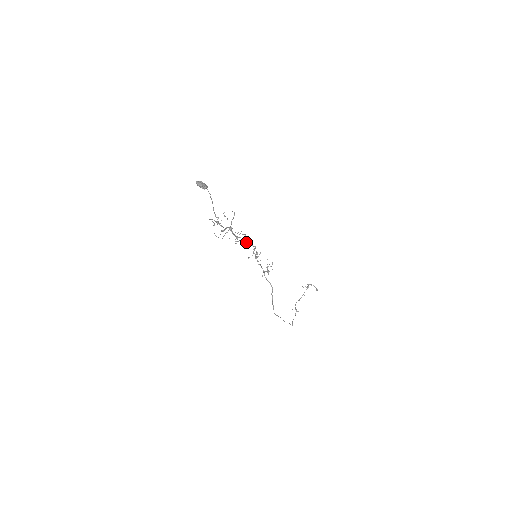
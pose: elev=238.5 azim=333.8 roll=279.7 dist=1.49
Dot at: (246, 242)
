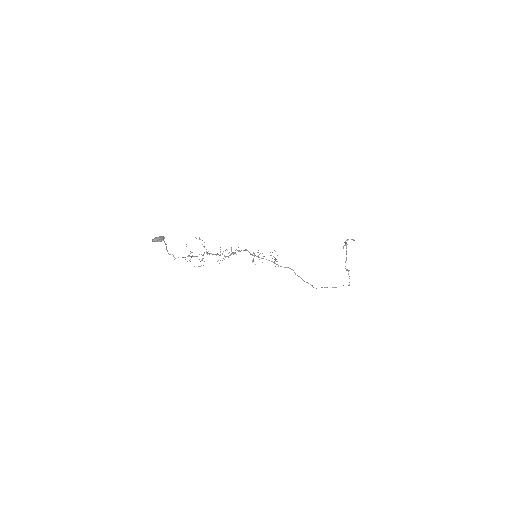
Dot at: (233, 252)
